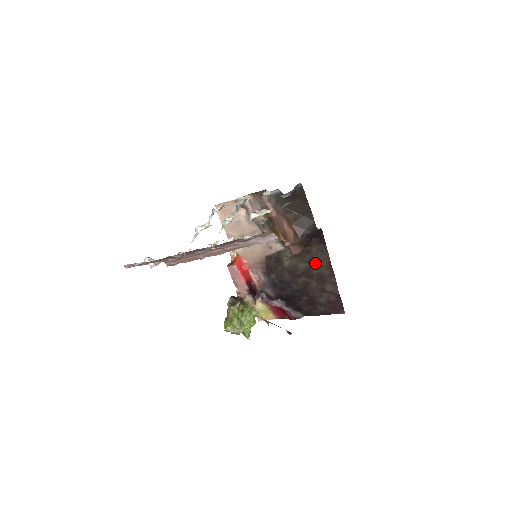
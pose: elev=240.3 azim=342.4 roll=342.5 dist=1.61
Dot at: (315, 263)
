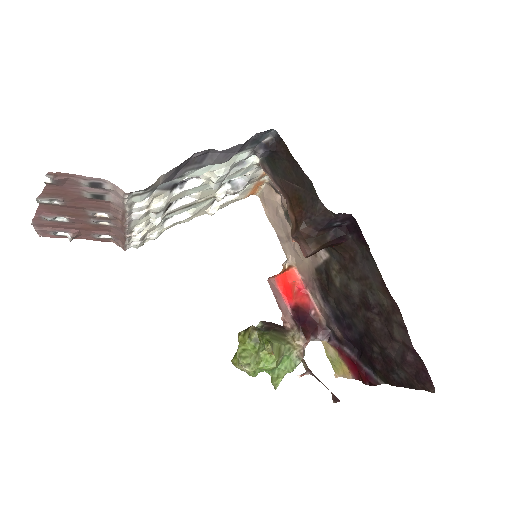
Dot at: (367, 282)
